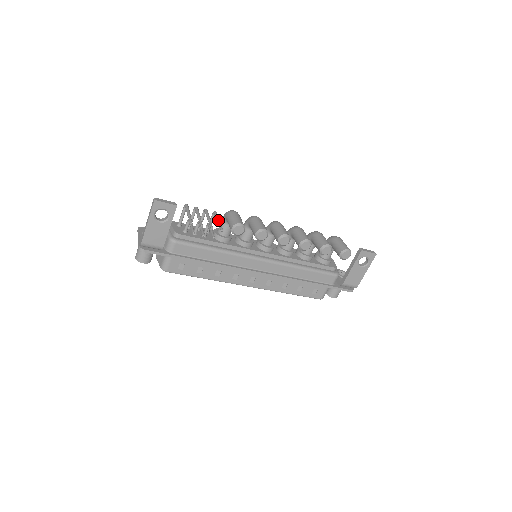
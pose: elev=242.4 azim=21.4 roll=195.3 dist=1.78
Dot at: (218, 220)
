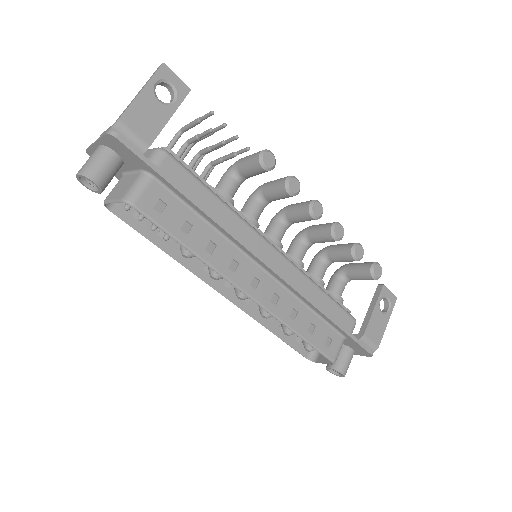
Dot at: (232, 152)
